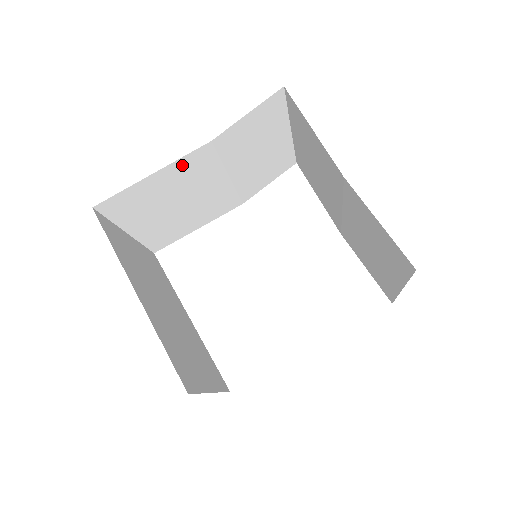
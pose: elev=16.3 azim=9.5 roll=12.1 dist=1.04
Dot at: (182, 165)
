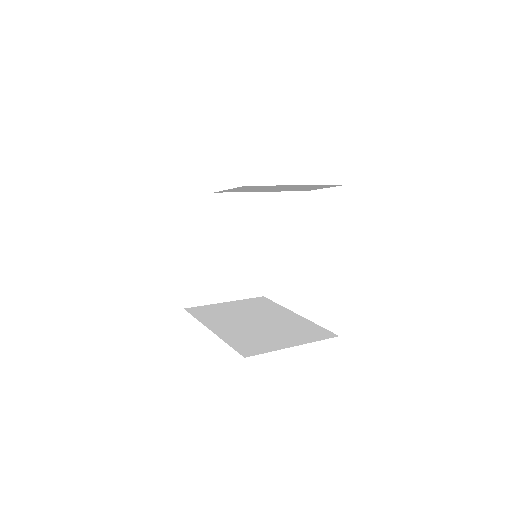
Dot at: occluded
